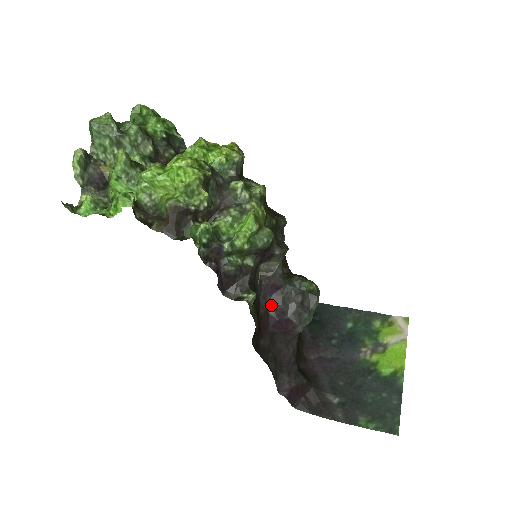
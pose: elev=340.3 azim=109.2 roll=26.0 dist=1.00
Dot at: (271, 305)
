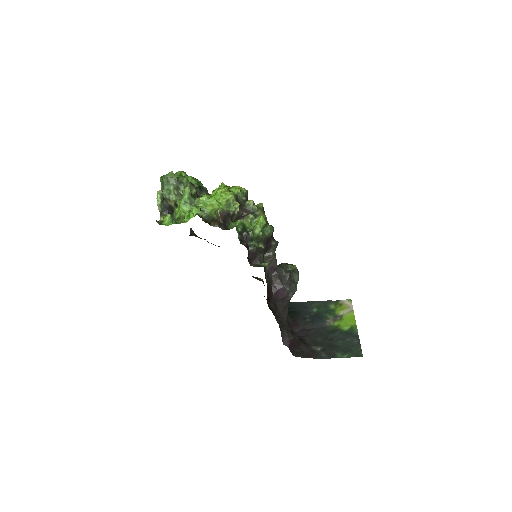
Dot at: (272, 281)
